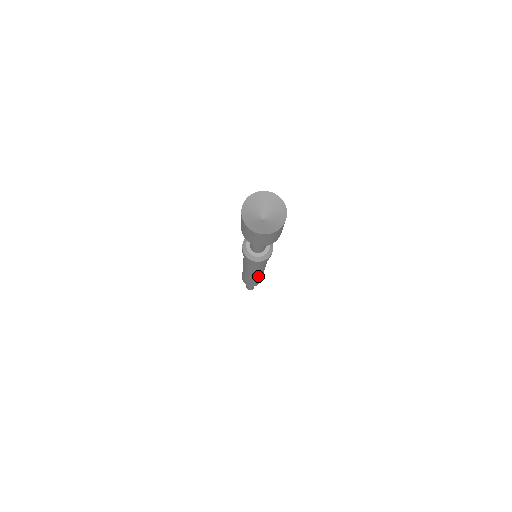
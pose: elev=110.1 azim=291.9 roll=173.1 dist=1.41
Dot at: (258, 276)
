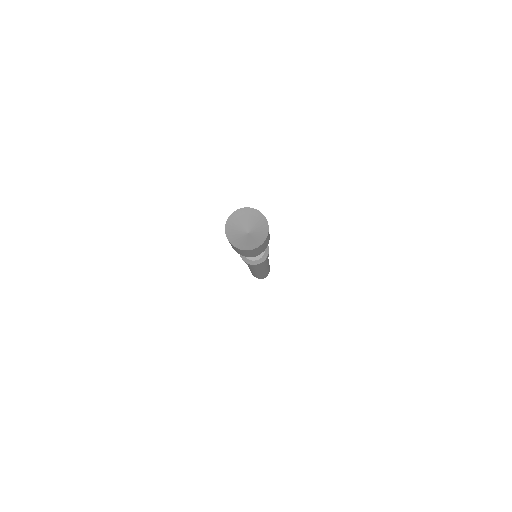
Dot at: (265, 270)
